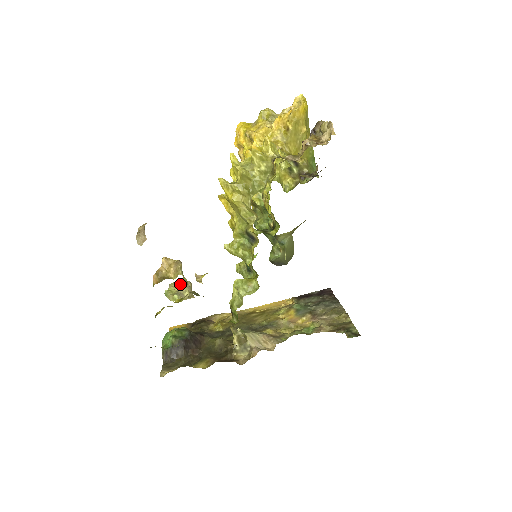
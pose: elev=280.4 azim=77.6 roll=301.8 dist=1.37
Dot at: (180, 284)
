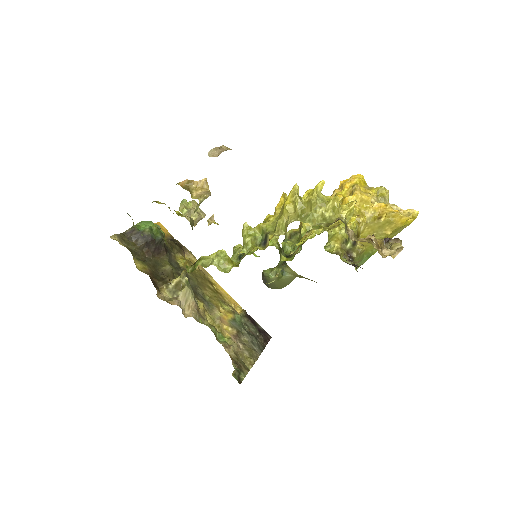
Dot at: (199, 208)
